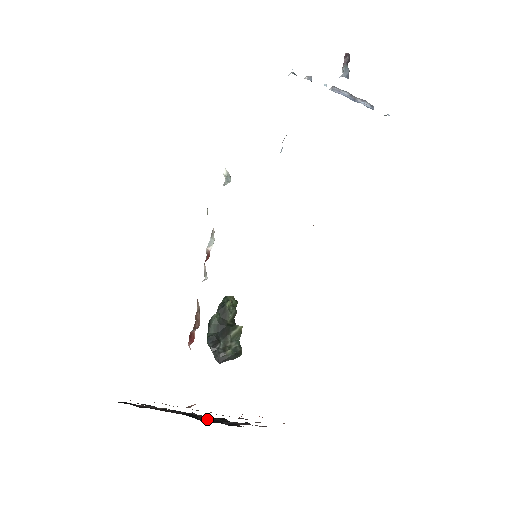
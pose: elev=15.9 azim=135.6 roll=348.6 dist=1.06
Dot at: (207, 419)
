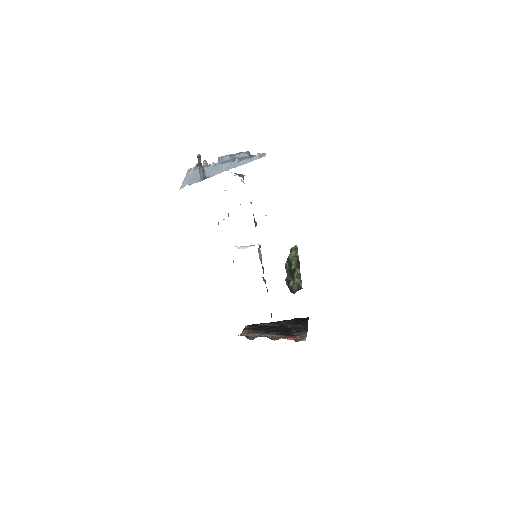
Dot at: (293, 326)
